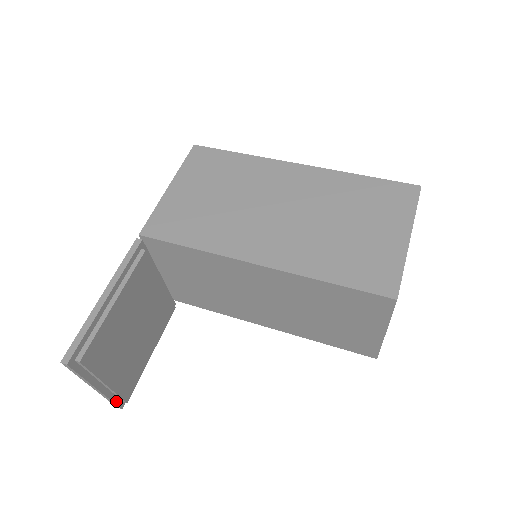
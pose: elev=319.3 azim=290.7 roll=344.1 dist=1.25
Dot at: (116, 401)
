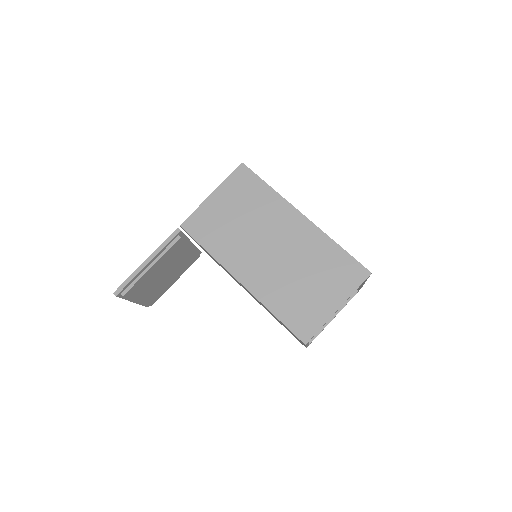
Dot at: (145, 305)
